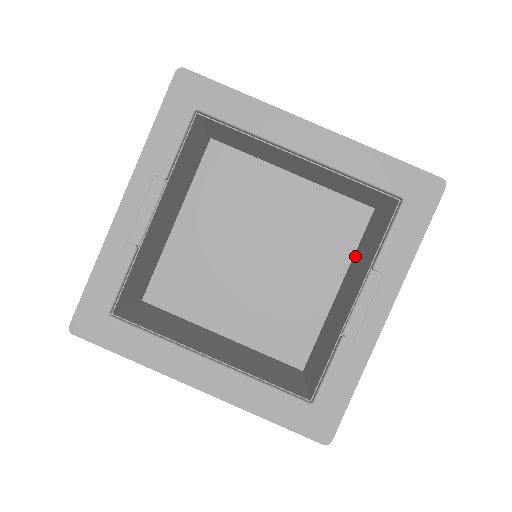
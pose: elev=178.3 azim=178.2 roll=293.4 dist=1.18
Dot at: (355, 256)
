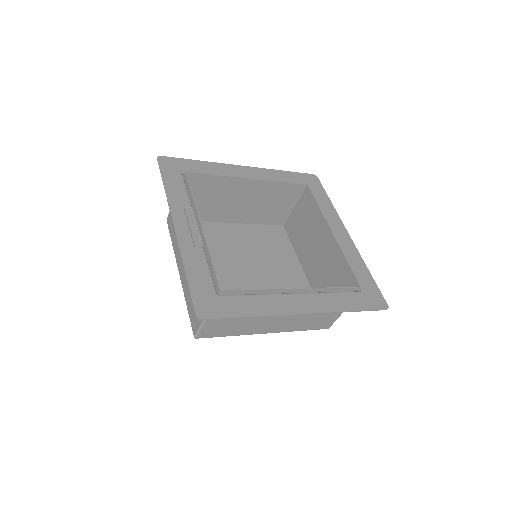
Dot at: (297, 247)
